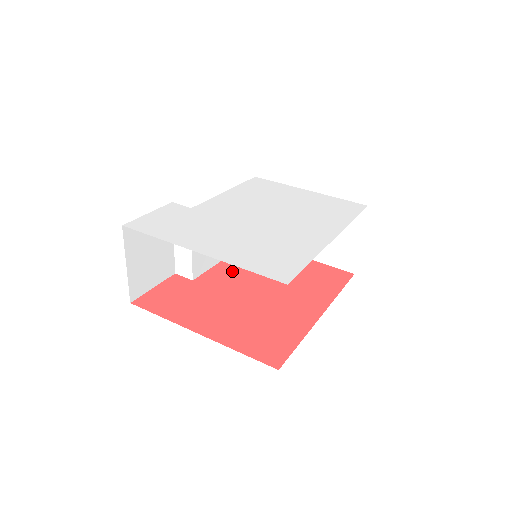
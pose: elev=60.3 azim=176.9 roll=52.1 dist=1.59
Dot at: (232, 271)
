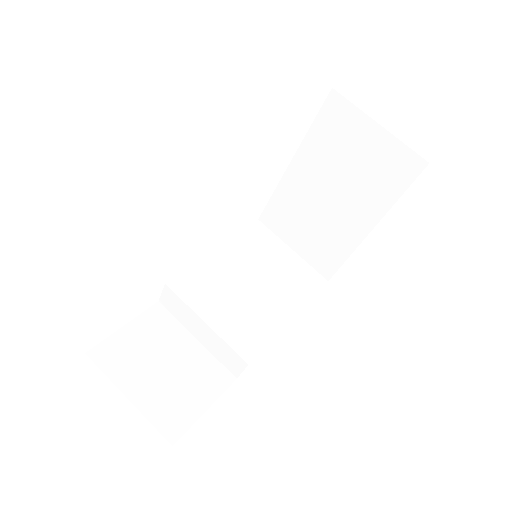
Dot at: occluded
